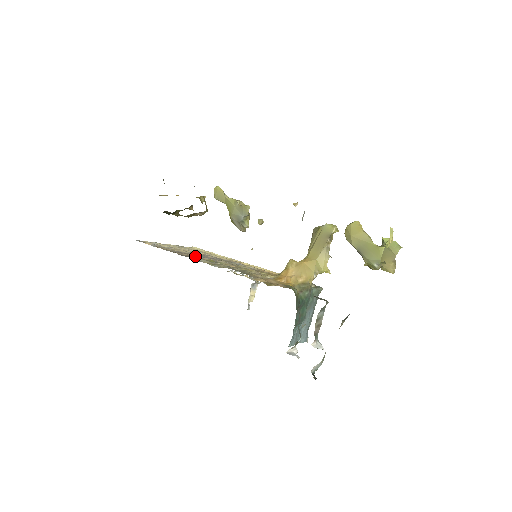
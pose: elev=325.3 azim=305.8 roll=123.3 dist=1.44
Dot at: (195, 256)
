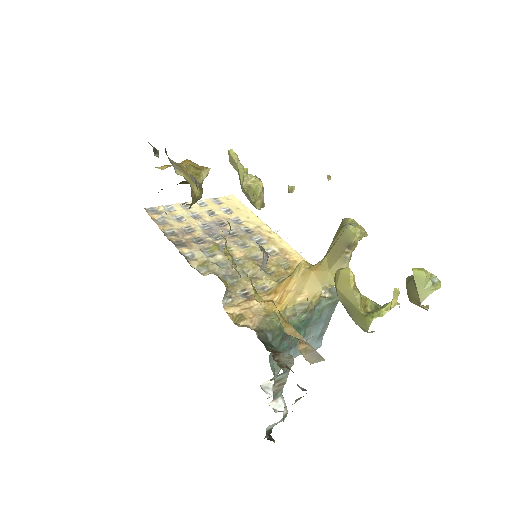
Dot at: (201, 237)
